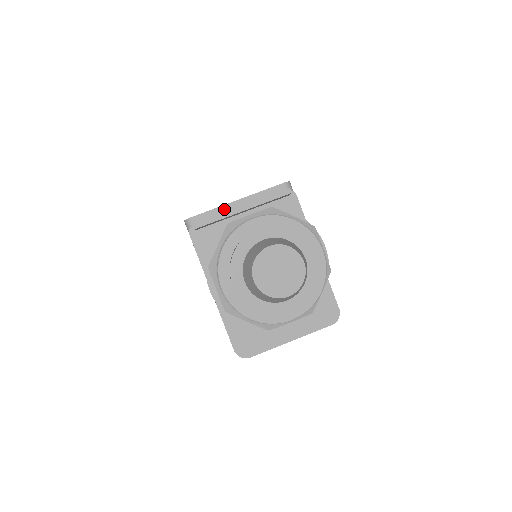
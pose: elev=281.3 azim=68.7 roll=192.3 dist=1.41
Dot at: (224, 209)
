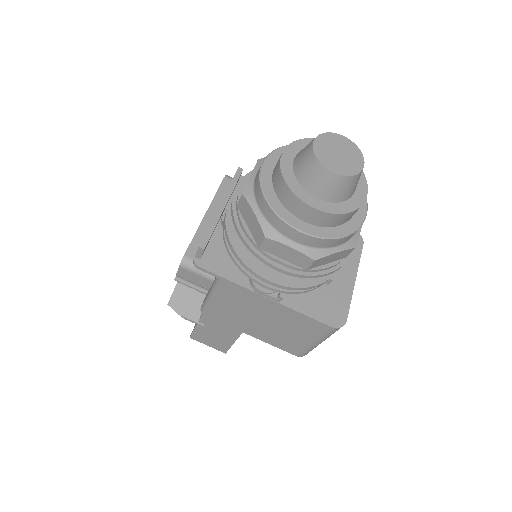
Dot at: (203, 228)
